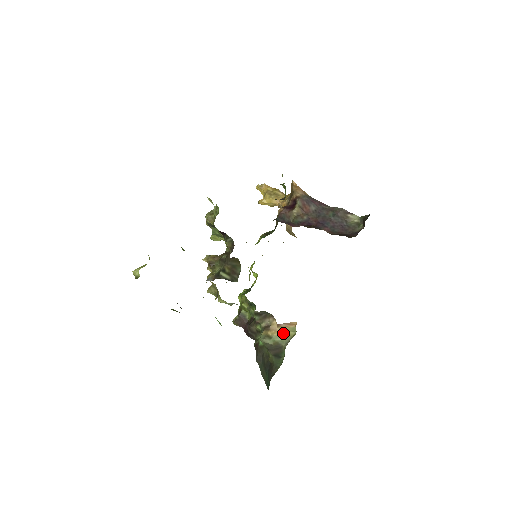
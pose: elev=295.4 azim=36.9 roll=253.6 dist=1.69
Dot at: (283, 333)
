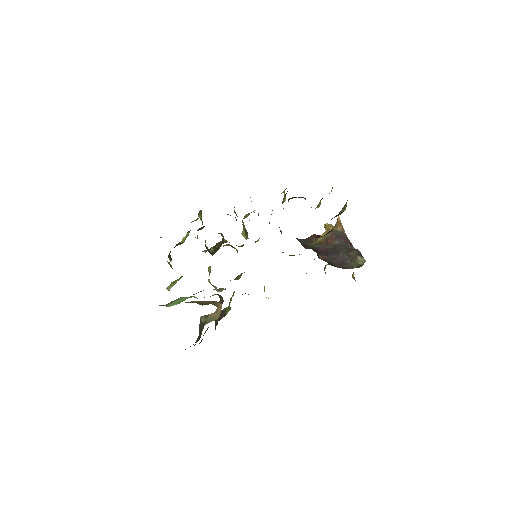
Dot at: (214, 316)
